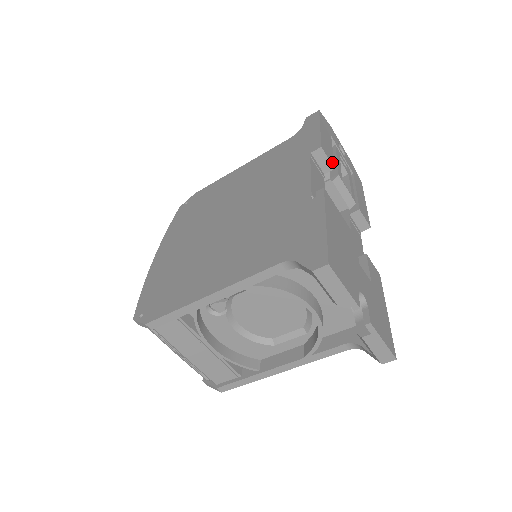
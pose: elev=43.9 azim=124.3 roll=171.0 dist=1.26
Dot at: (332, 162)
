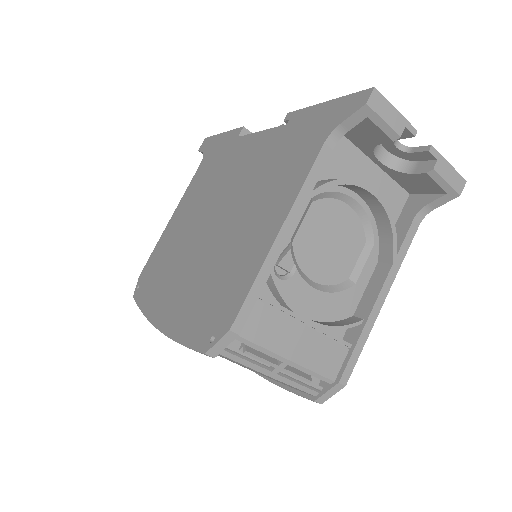
Dot at: occluded
